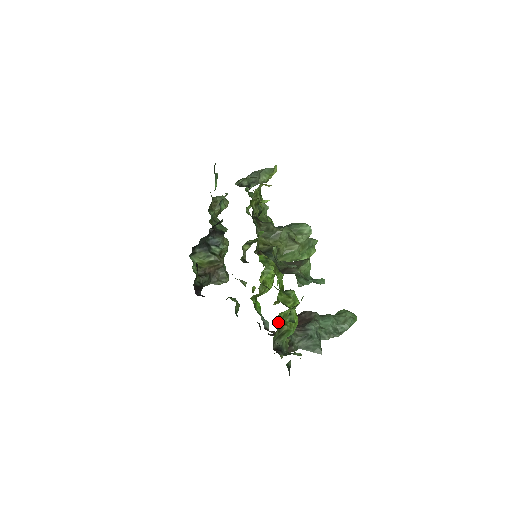
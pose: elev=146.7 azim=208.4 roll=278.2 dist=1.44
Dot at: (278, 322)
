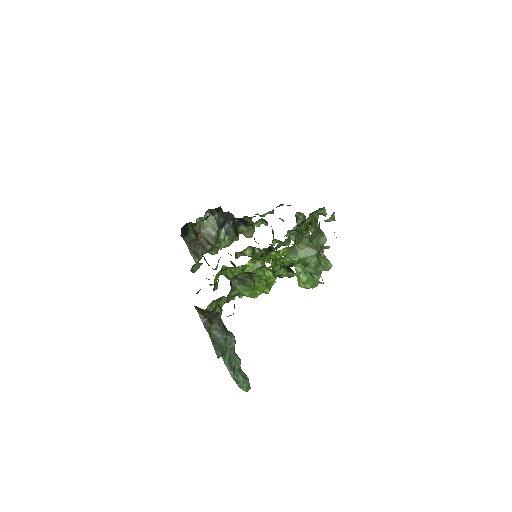
Dot at: occluded
